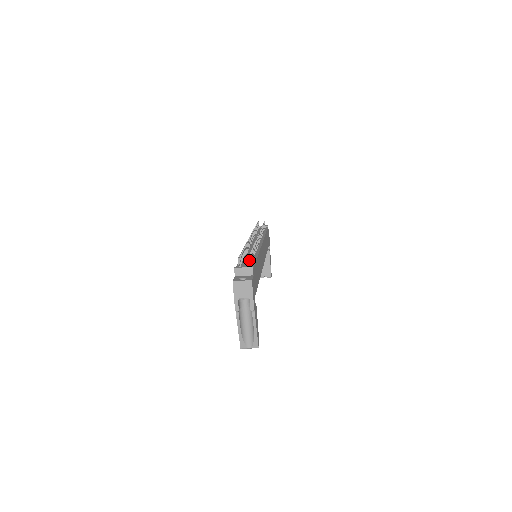
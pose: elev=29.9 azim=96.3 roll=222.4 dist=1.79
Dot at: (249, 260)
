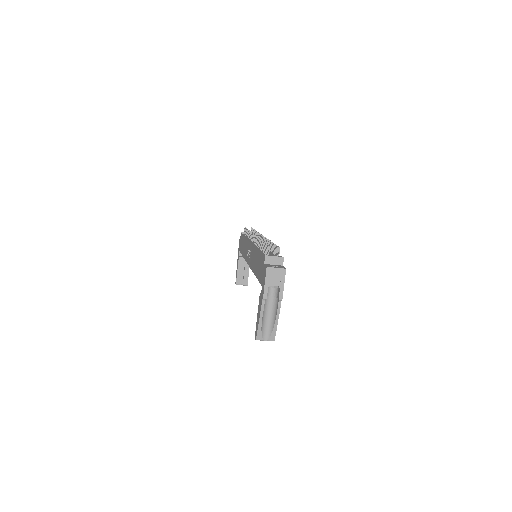
Dot at: (278, 250)
